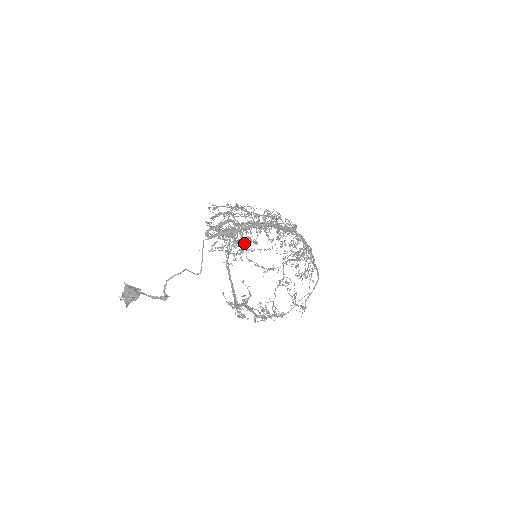
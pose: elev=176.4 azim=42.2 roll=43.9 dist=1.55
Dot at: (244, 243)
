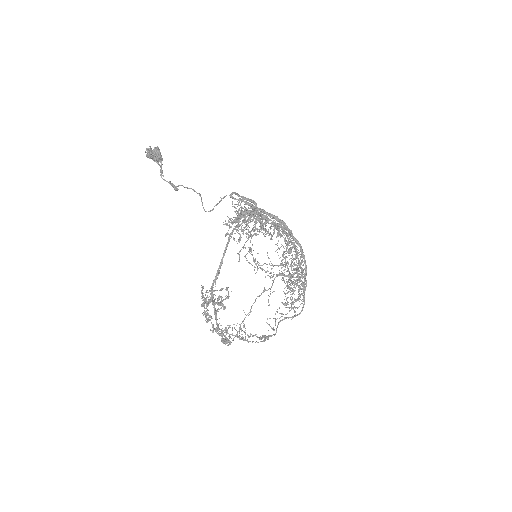
Dot at: occluded
